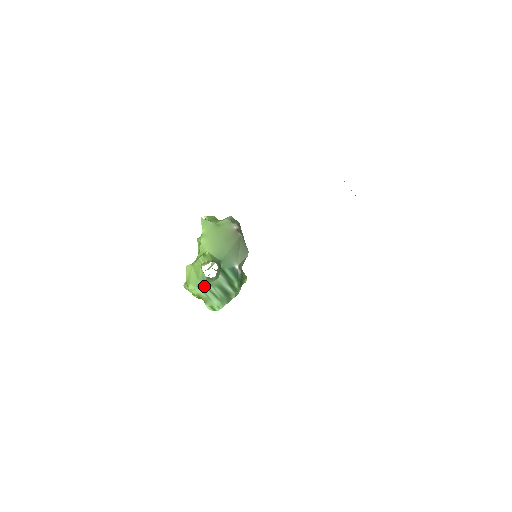
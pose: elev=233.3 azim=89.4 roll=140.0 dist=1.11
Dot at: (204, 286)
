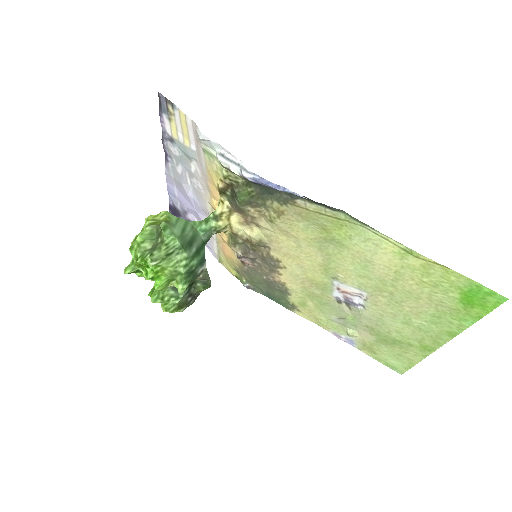
Dot at: (184, 223)
